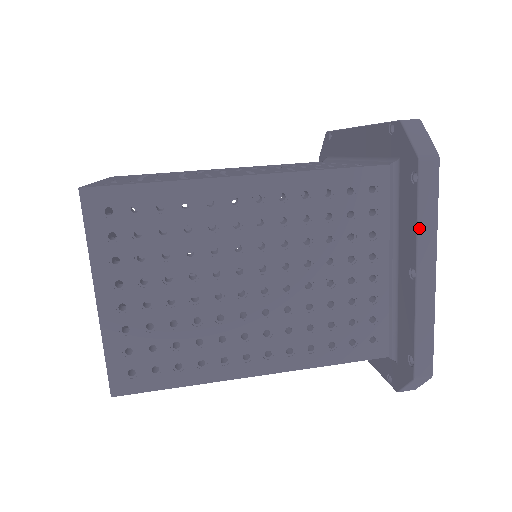
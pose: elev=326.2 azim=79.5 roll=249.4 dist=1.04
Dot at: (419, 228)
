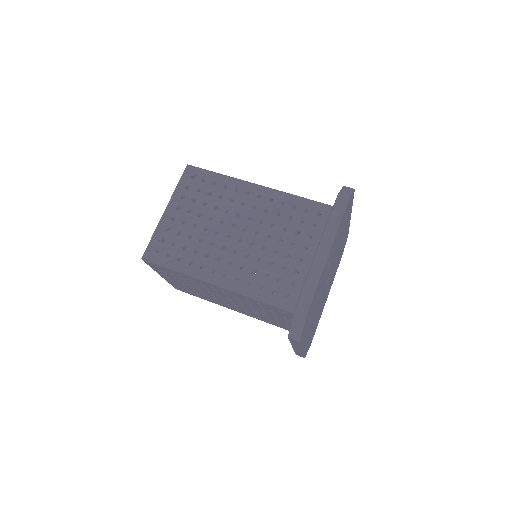
Dot at: (327, 226)
